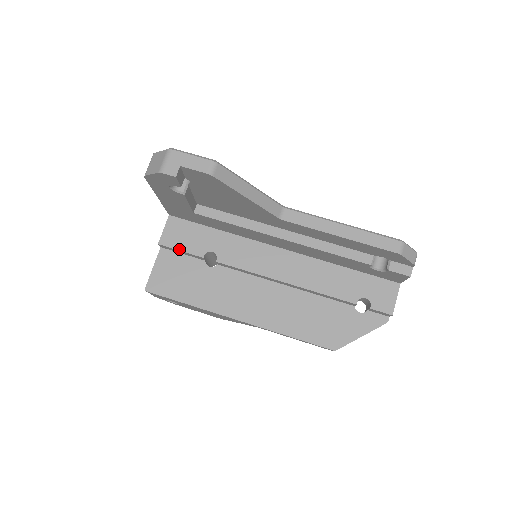
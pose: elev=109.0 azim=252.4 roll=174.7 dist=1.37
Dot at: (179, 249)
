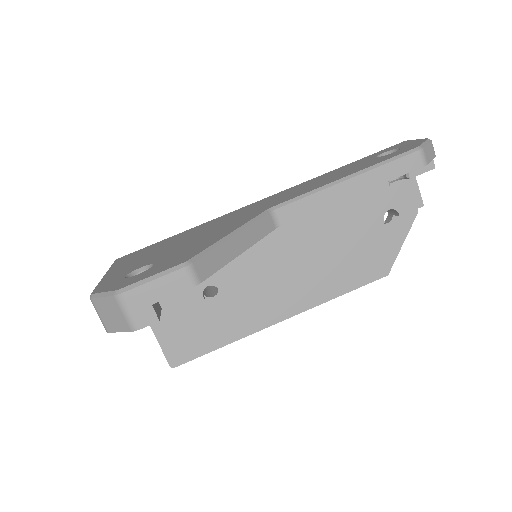
Dot at: (172, 311)
